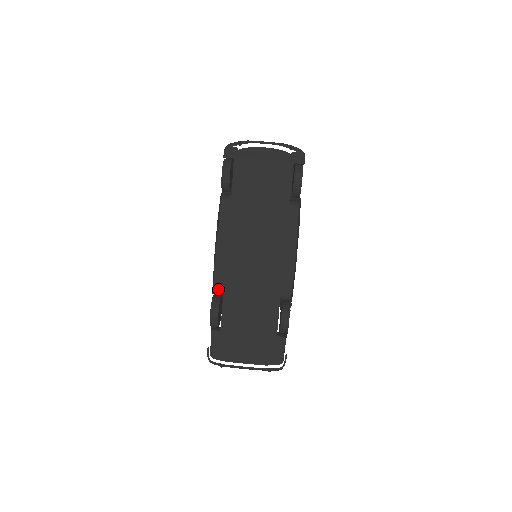
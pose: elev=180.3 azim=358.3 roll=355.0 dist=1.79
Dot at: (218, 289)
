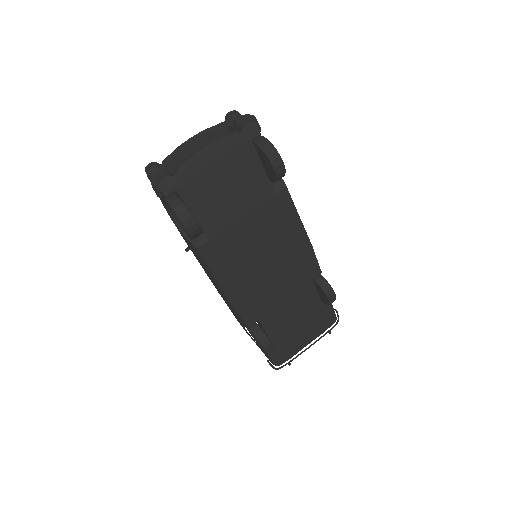
Dot at: (252, 323)
